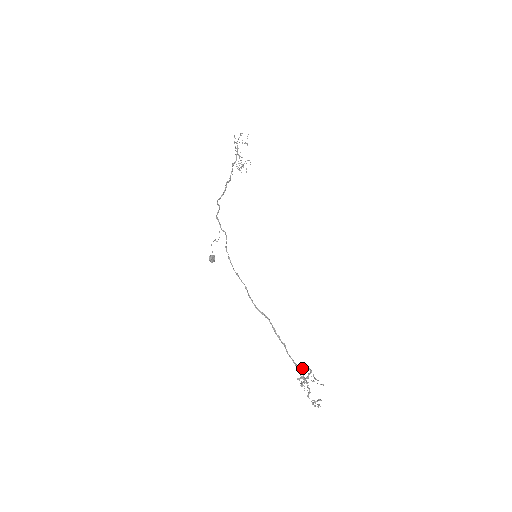
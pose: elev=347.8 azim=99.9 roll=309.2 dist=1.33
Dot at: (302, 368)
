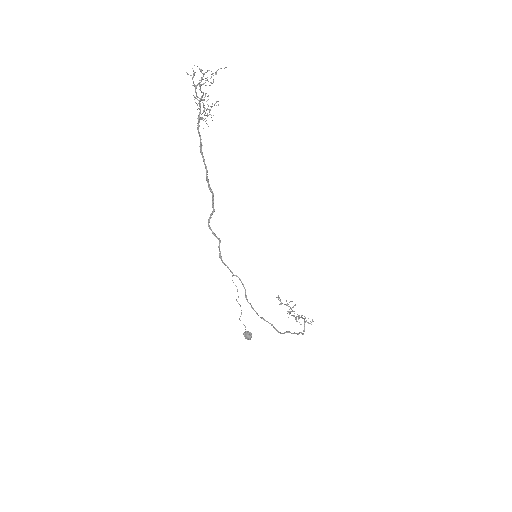
Dot at: (304, 330)
